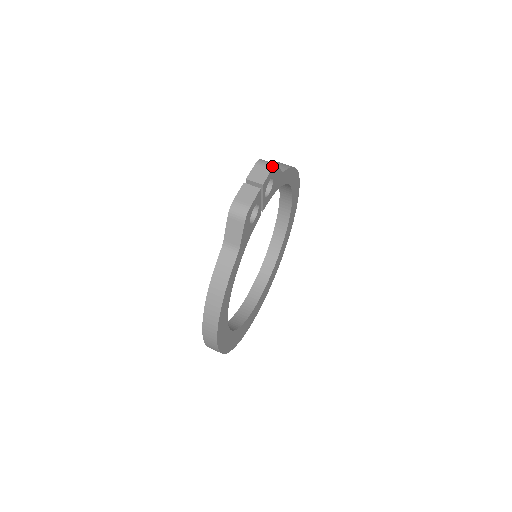
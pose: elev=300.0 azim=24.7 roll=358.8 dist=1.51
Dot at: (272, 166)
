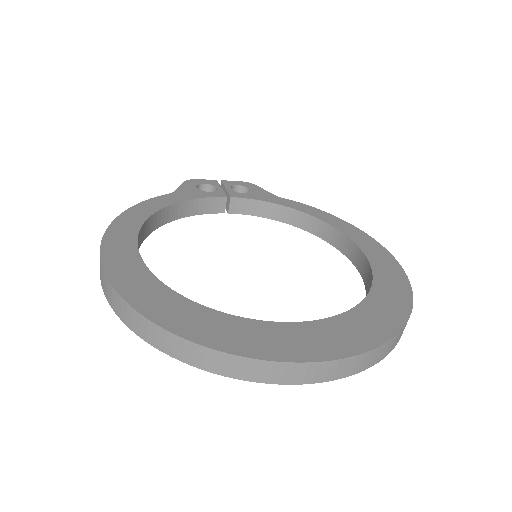
Dot at: (244, 183)
